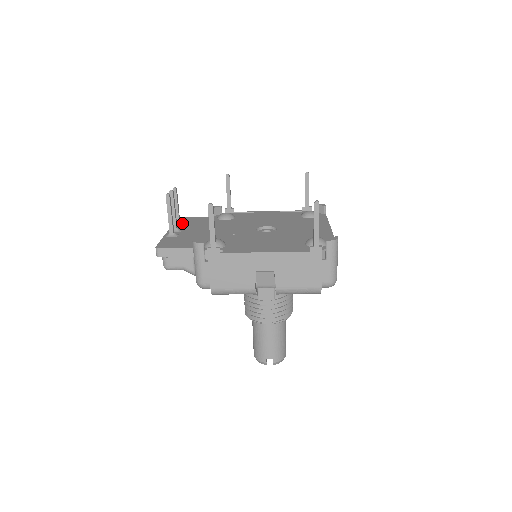
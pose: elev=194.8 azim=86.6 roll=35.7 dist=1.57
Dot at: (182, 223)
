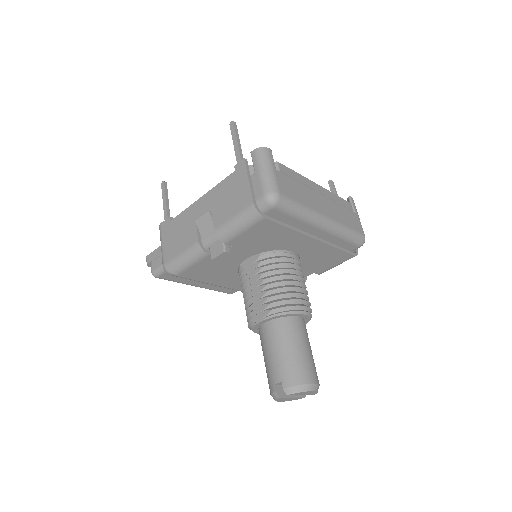
Dot at: occluded
